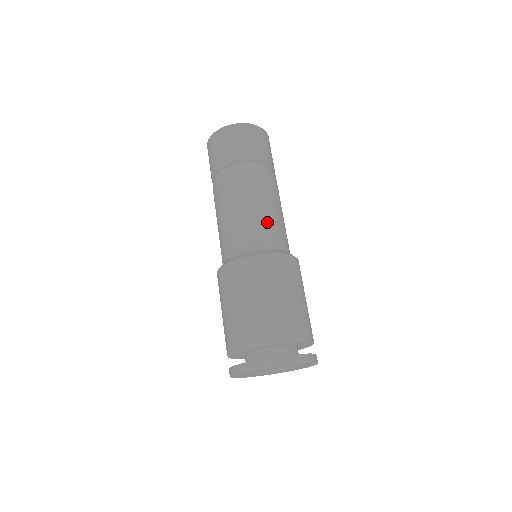
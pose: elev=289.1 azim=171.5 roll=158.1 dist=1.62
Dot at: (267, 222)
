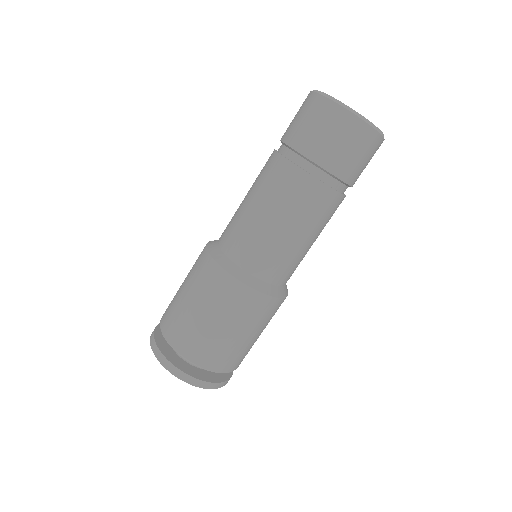
Dot at: (275, 248)
